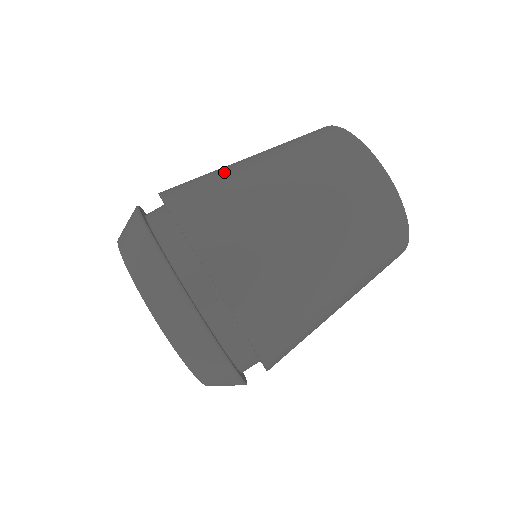
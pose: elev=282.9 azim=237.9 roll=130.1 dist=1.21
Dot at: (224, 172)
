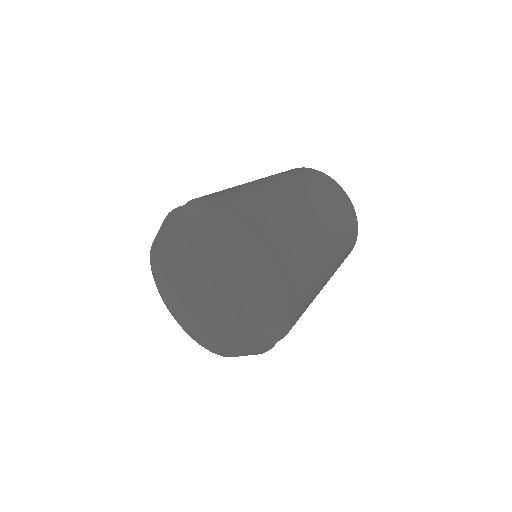
Dot at: occluded
